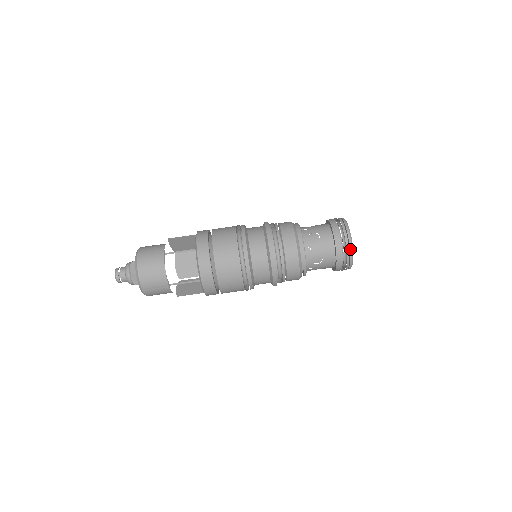
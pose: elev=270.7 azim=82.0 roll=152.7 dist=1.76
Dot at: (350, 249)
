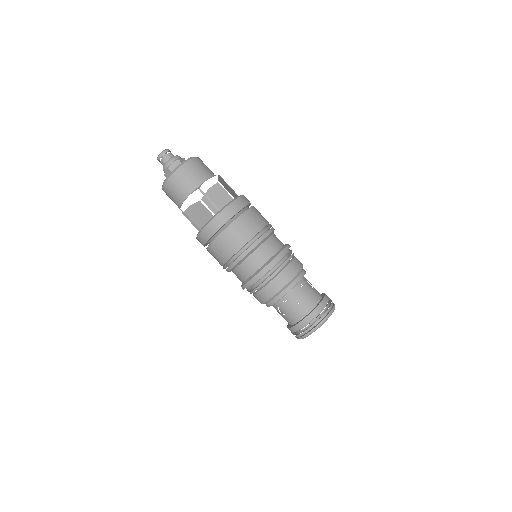
Dot at: (307, 334)
